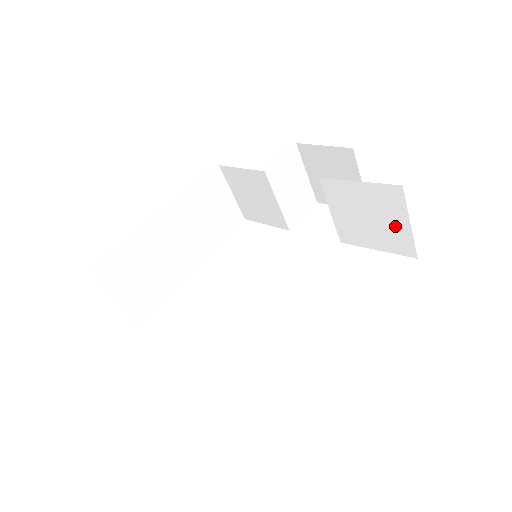
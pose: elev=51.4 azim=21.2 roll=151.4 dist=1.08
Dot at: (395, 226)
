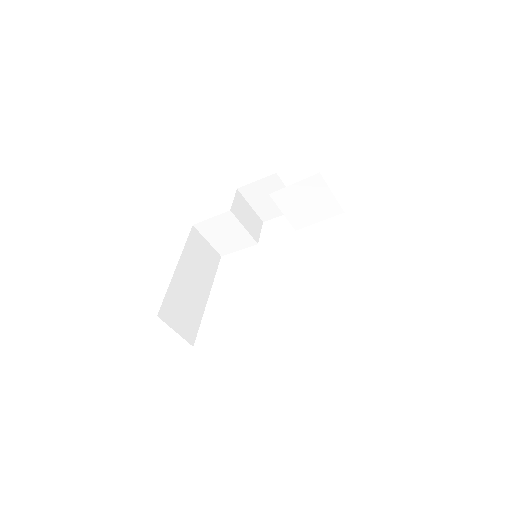
Dot at: (324, 199)
